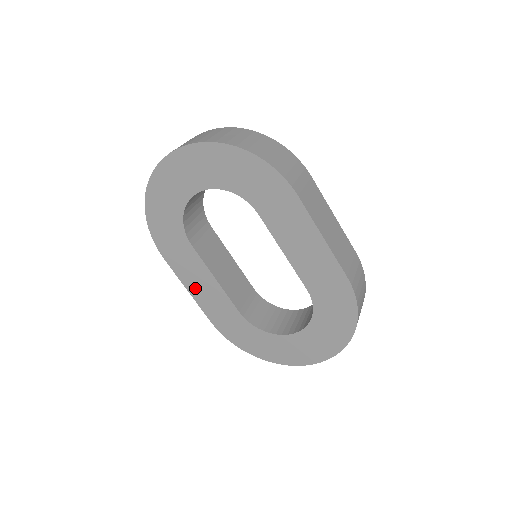
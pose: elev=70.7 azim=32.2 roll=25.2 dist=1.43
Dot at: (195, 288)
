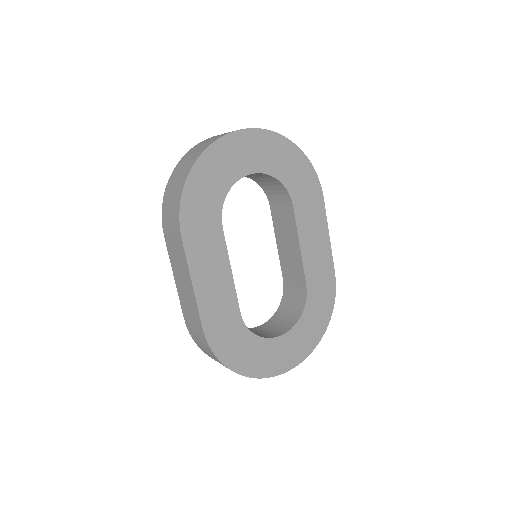
Dot at: (203, 280)
